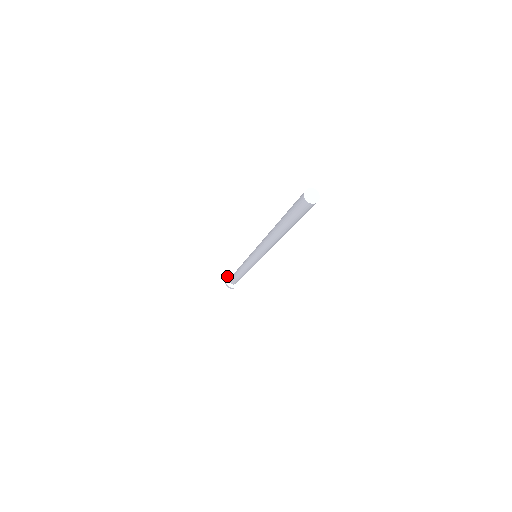
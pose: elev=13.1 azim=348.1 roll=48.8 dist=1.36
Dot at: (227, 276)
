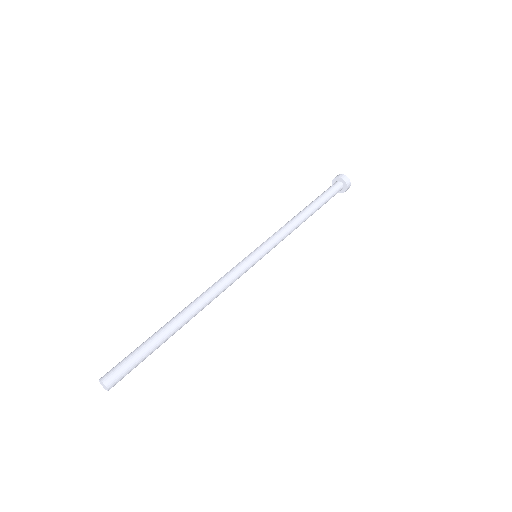
Dot at: (332, 180)
